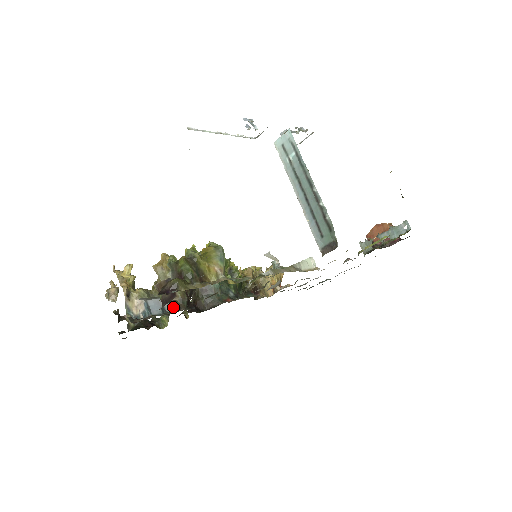
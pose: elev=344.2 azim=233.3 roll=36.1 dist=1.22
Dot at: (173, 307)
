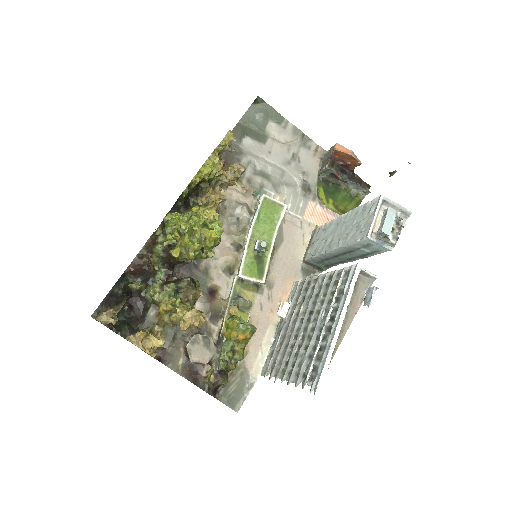
Dot at: occluded
